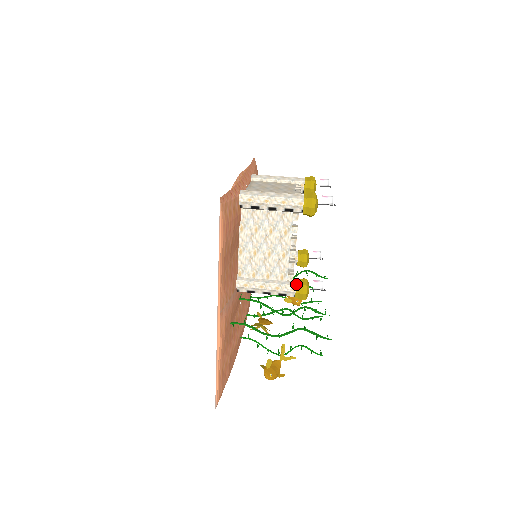
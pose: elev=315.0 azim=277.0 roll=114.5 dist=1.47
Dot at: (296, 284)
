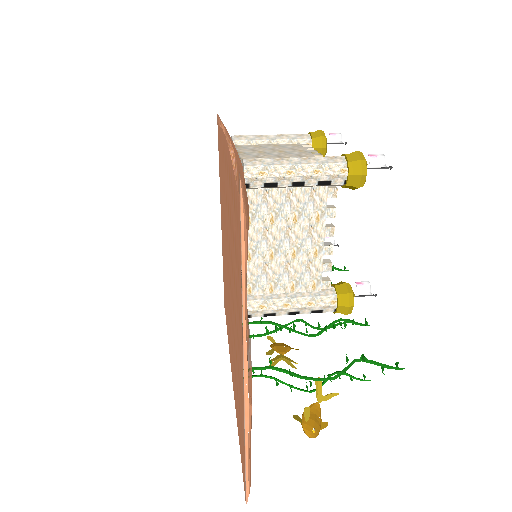
Dot at: (337, 293)
